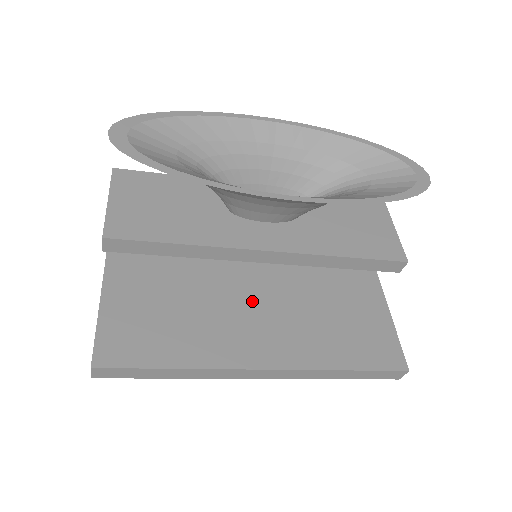
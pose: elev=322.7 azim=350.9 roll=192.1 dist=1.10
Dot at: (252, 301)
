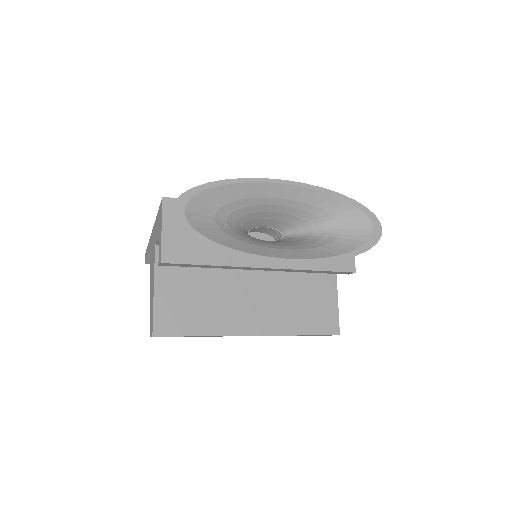
Dot at: (250, 287)
